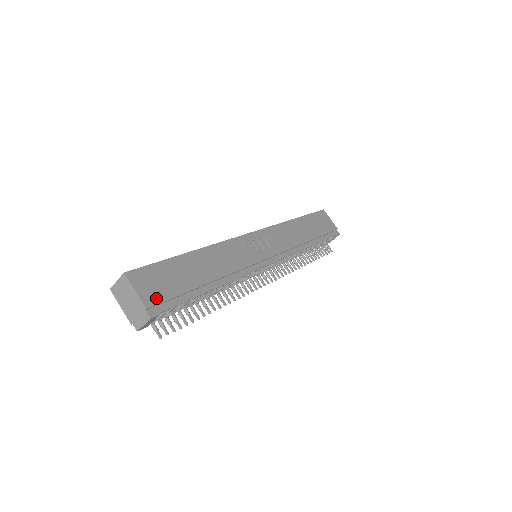
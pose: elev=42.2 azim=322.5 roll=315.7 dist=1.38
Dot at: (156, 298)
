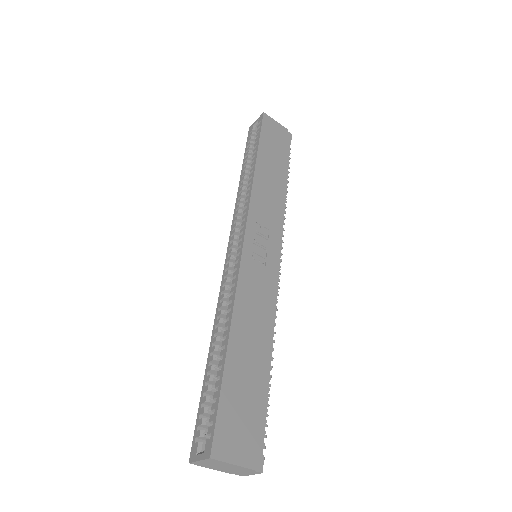
Dot at: (251, 446)
